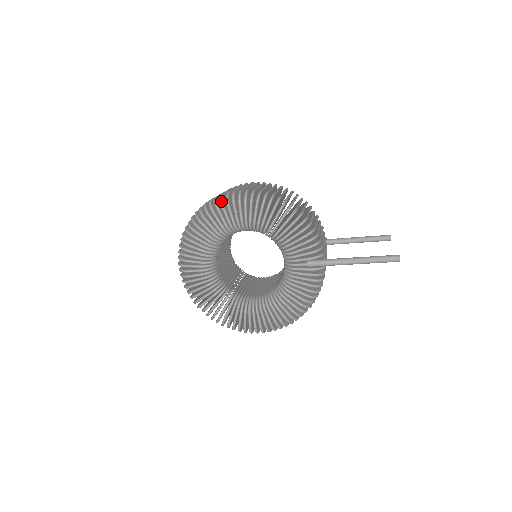
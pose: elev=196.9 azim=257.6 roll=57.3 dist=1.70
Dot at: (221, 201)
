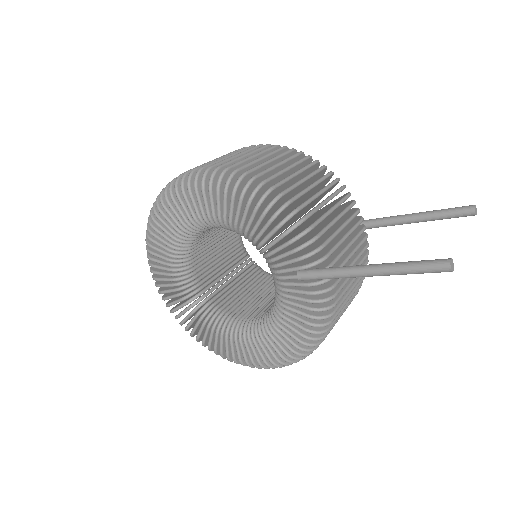
Dot at: (169, 189)
